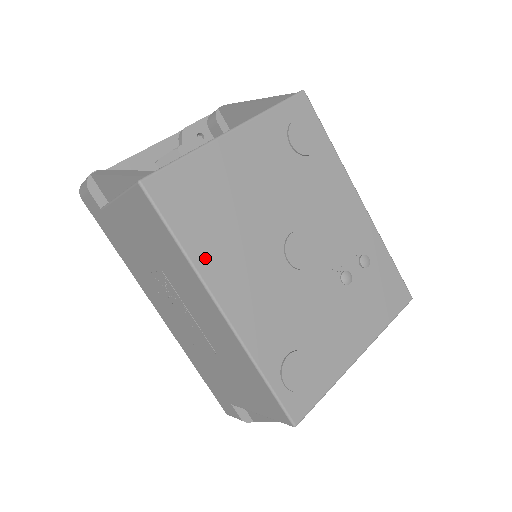
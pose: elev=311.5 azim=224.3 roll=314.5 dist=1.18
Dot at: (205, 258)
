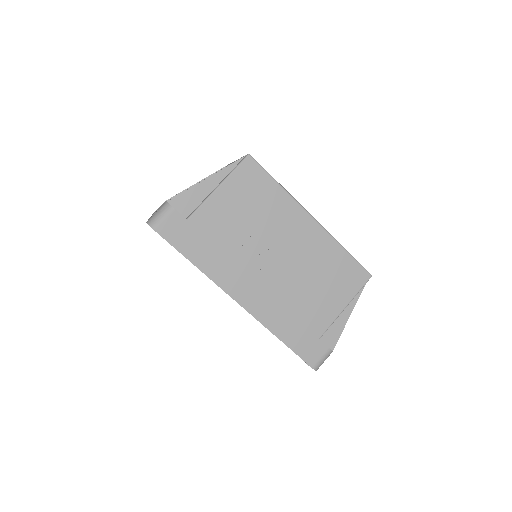
Dot at: occluded
